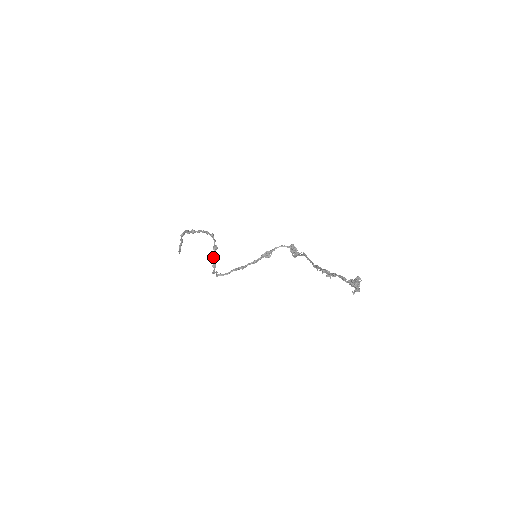
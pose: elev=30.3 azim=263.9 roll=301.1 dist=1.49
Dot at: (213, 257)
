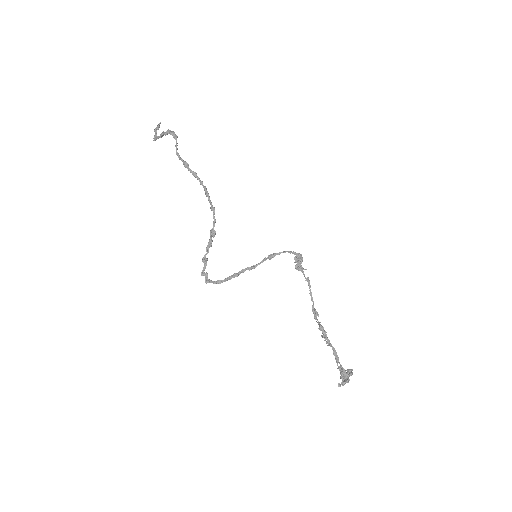
Dot at: (207, 247)
